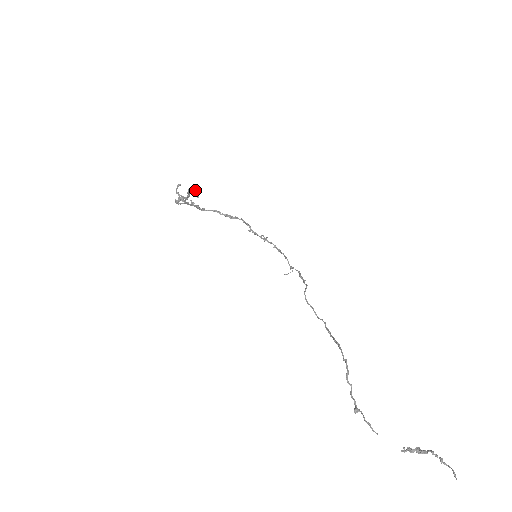
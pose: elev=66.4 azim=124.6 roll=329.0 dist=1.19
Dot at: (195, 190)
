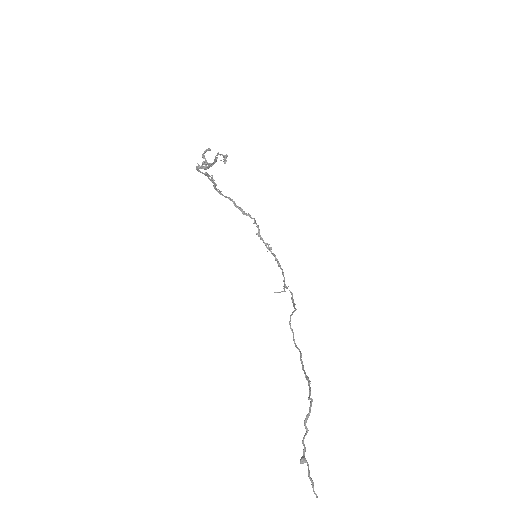
Dot at: occluded
